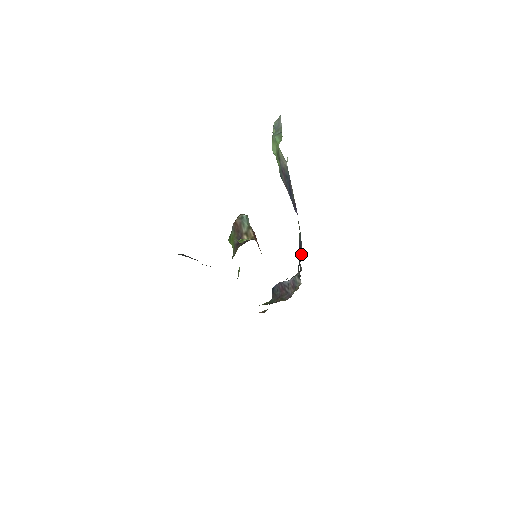
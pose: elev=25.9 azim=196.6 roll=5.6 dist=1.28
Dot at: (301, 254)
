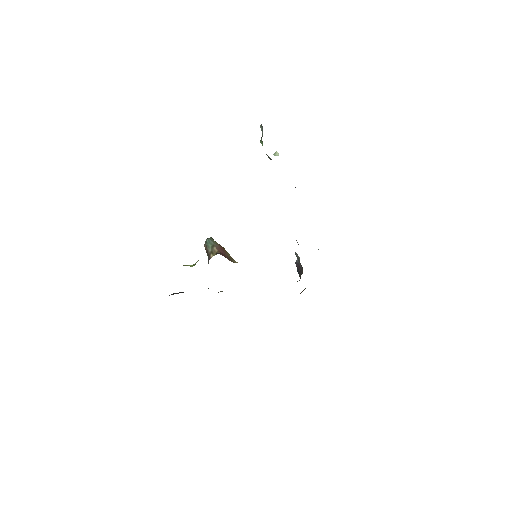
Dot at: occluded
